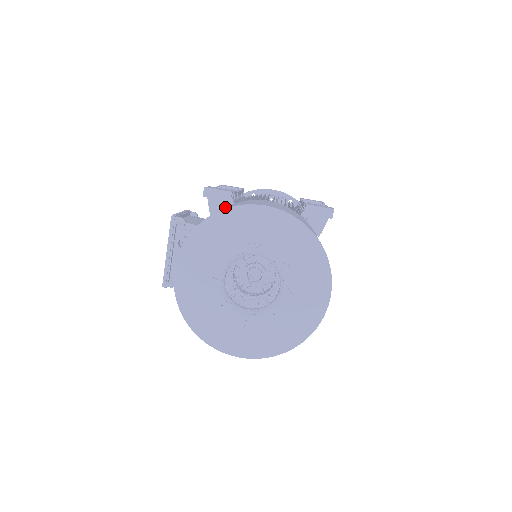
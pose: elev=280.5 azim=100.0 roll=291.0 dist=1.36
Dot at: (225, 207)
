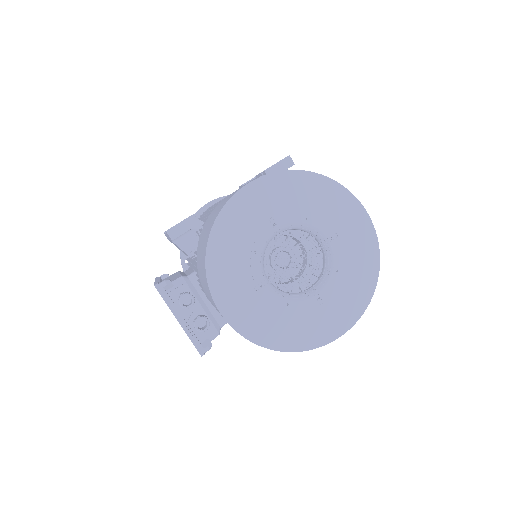
Dot at: (204, 227)
